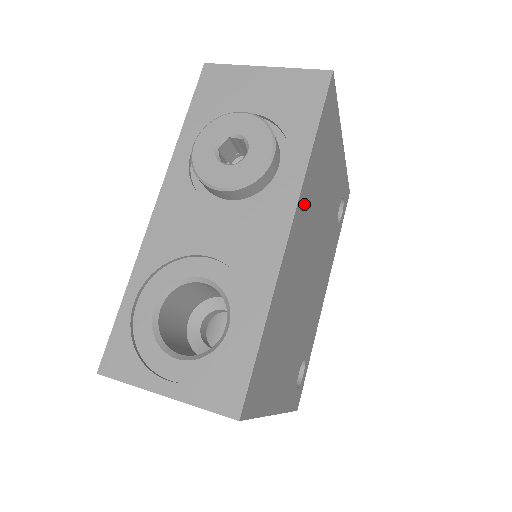
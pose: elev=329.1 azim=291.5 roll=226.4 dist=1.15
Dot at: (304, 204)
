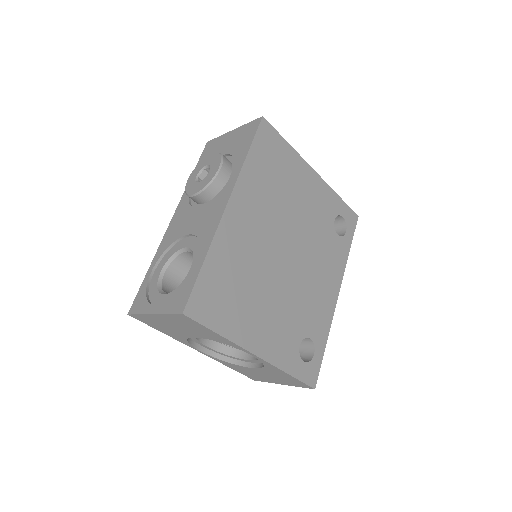
Dot at: (247, 194)
